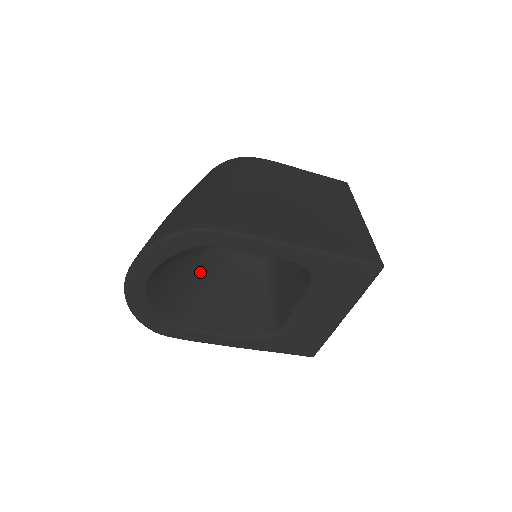
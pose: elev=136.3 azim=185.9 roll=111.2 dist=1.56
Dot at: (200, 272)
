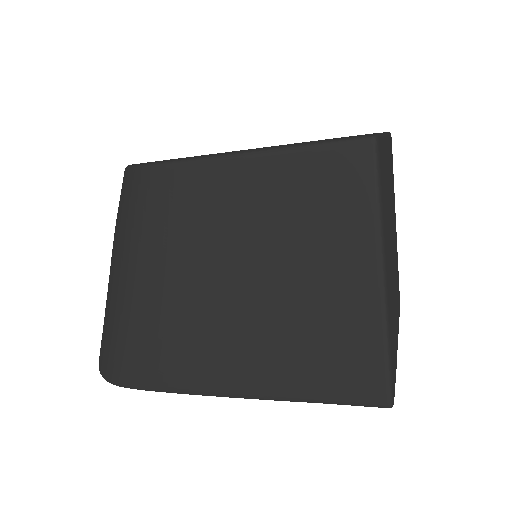
Dot at: occluded
